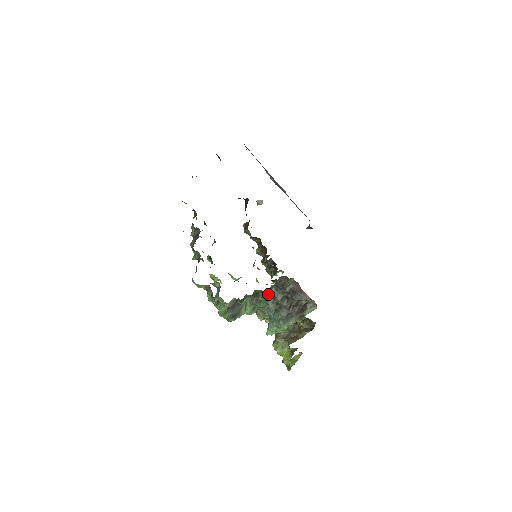
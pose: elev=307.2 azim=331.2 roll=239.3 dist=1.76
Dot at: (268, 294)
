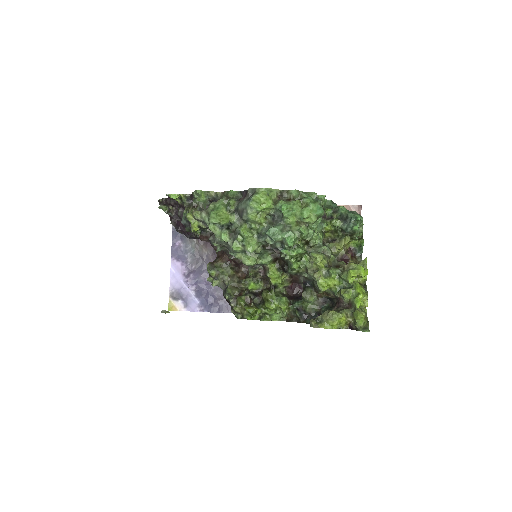
Dot at: (333, 203)
